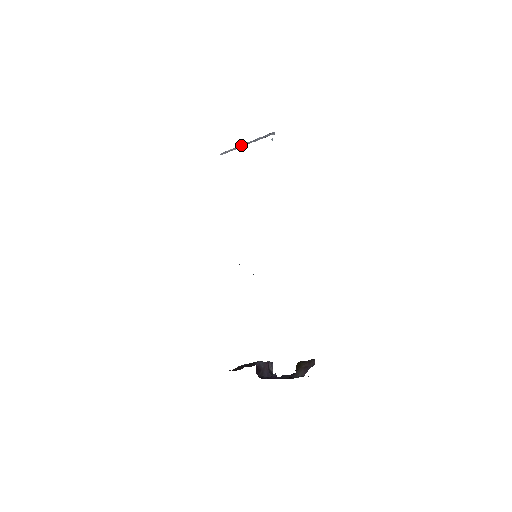
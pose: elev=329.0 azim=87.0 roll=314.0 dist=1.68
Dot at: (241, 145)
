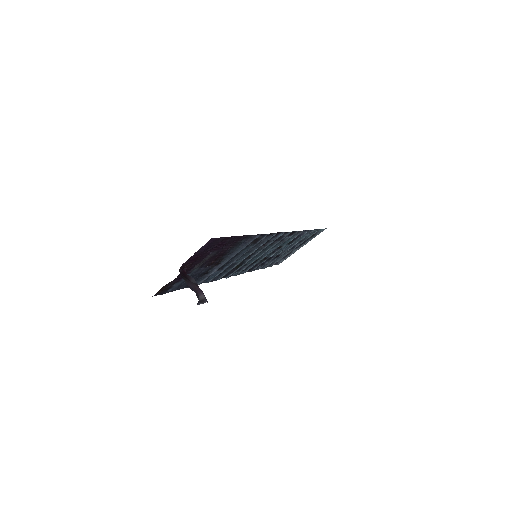
Dot at: occluded
